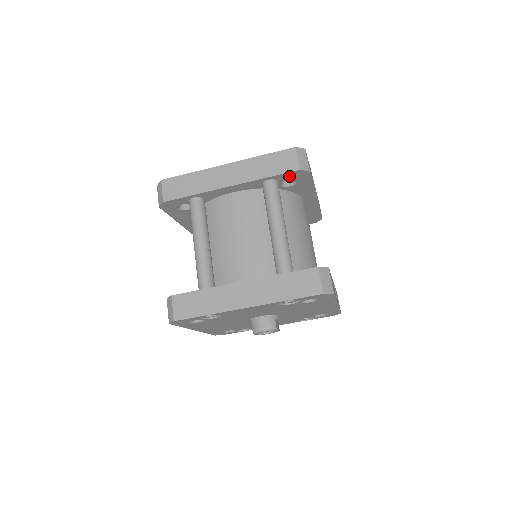
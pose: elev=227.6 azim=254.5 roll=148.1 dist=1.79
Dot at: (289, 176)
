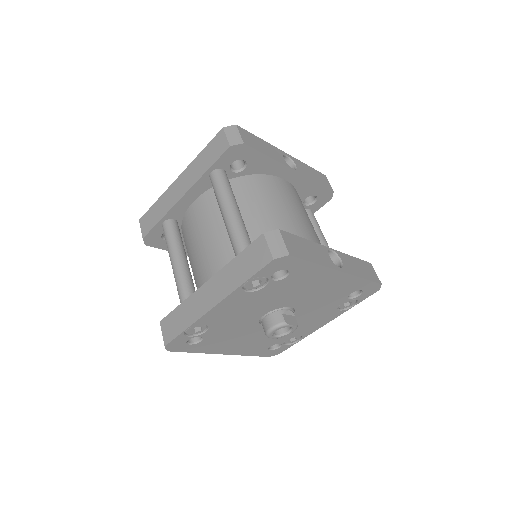
Dot at: (229, 158)
